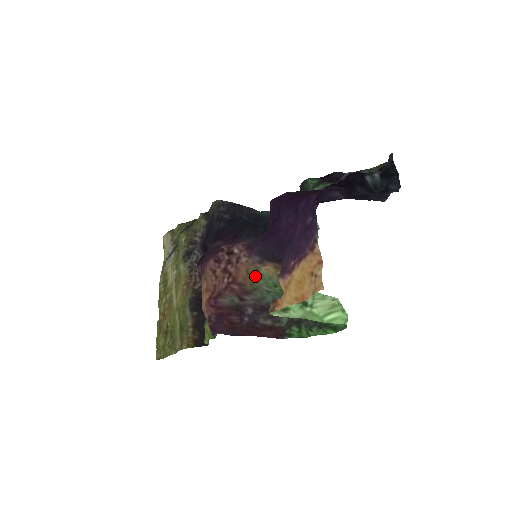
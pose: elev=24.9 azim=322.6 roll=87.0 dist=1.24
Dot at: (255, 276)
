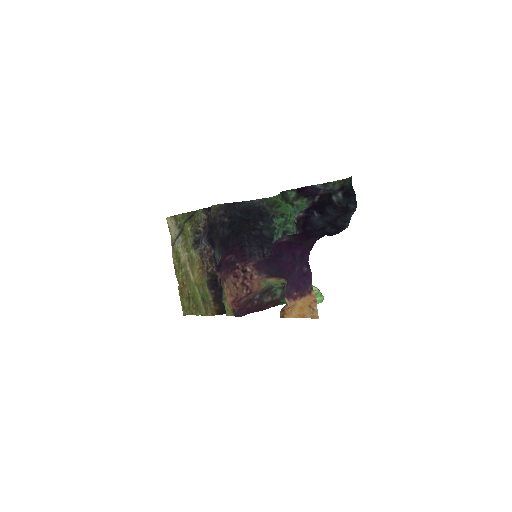
Dot at: (263, 285)
